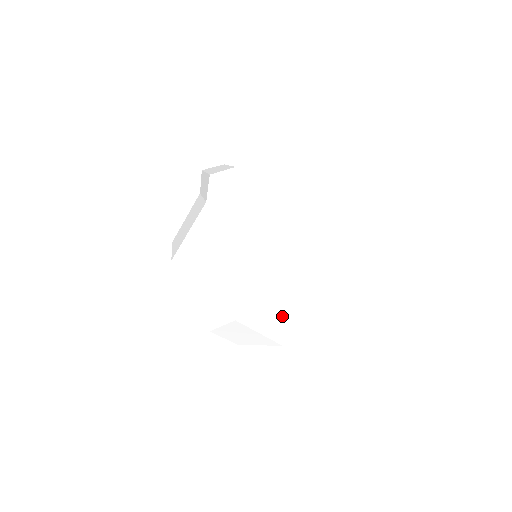
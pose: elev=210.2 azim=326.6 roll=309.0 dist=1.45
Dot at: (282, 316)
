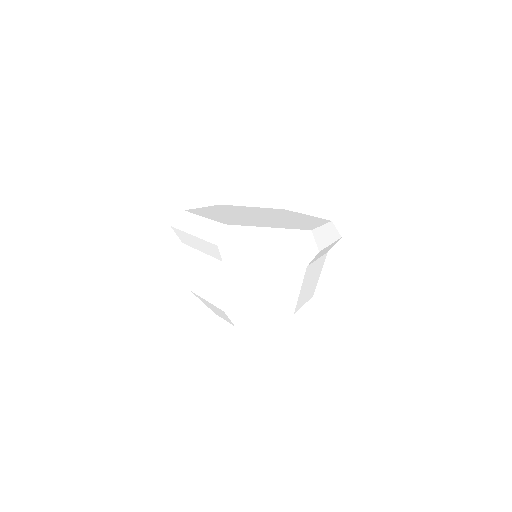
Dot at: (263, 293)
